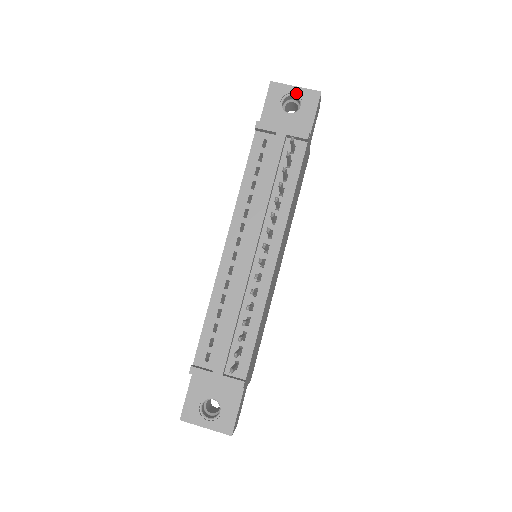
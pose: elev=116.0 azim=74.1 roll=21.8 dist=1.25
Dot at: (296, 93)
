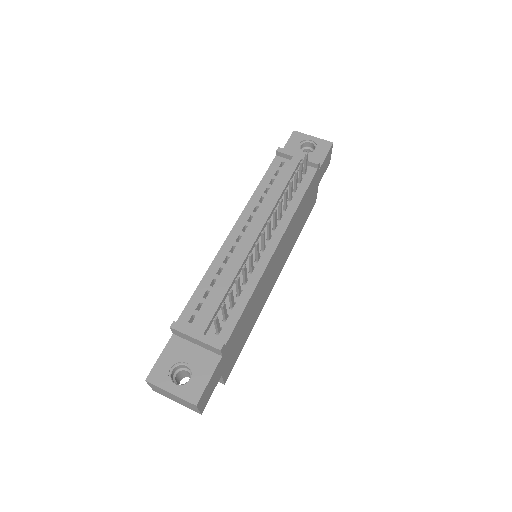
Dot at: (313, 140)
